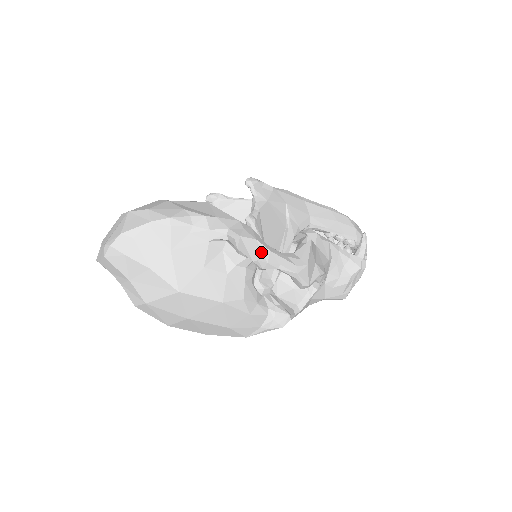
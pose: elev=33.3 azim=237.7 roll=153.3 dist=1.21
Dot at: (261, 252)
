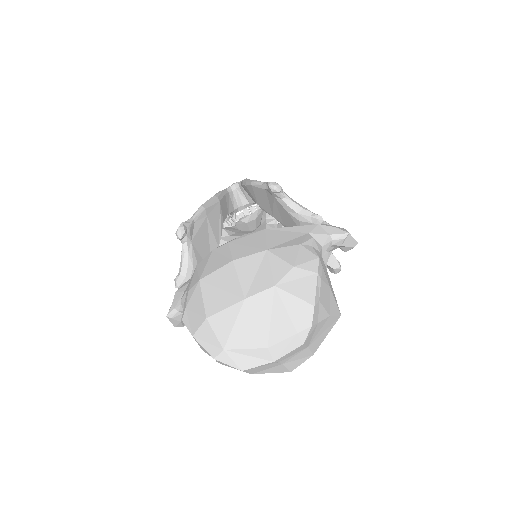
Dot at: occluded
